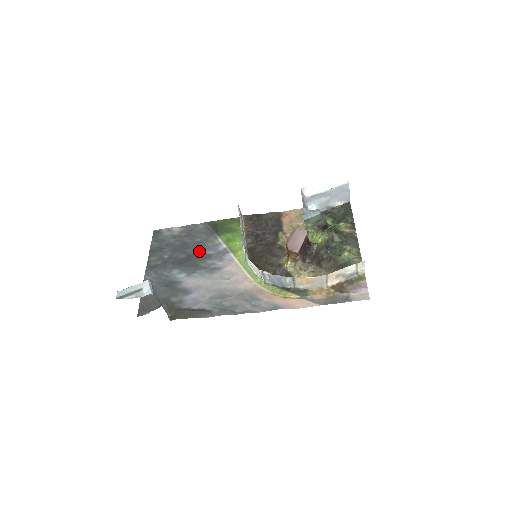
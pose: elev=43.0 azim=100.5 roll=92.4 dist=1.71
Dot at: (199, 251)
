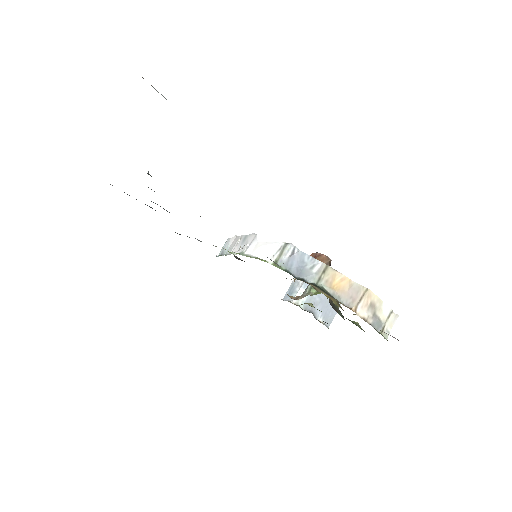
Dot at: occluded
